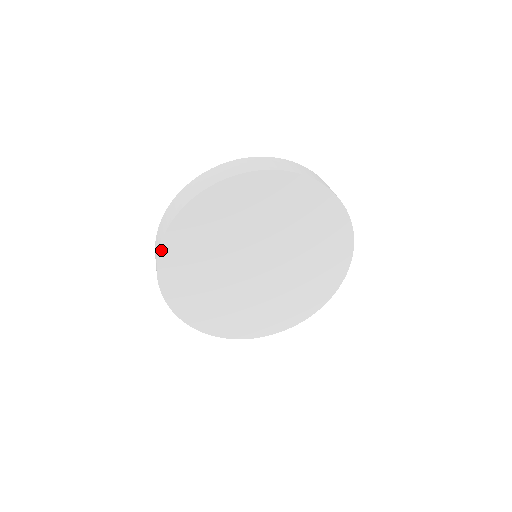
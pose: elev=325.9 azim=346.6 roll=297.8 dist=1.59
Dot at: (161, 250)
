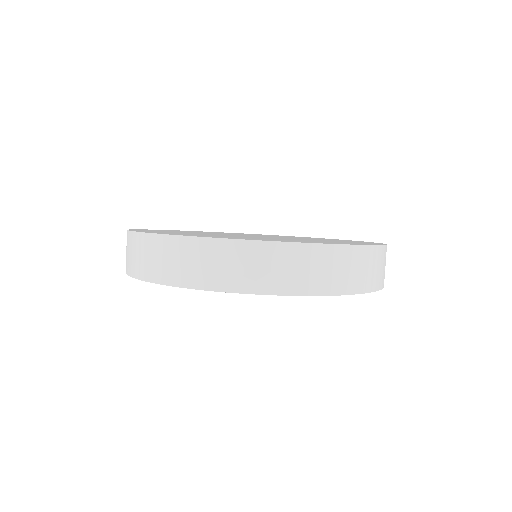
Dot at: occluded
